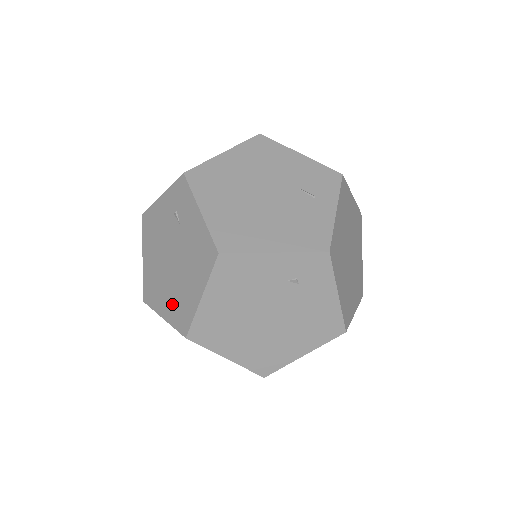
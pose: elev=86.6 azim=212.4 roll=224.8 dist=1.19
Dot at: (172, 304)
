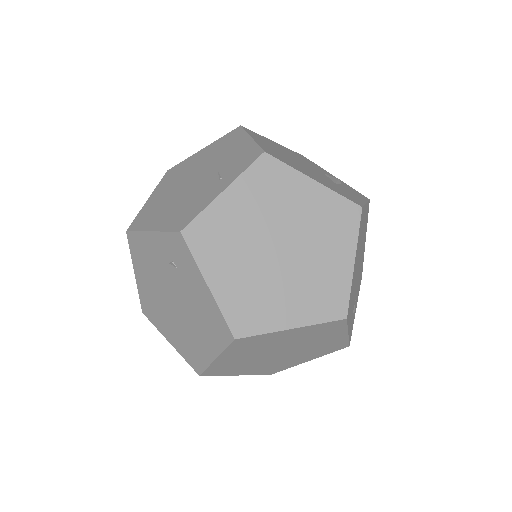
Dot at: occluded
